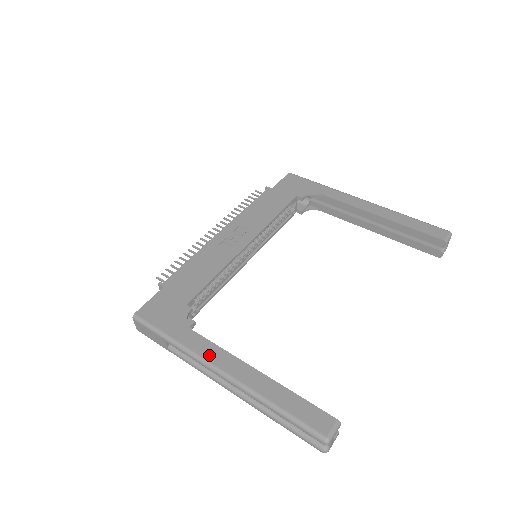
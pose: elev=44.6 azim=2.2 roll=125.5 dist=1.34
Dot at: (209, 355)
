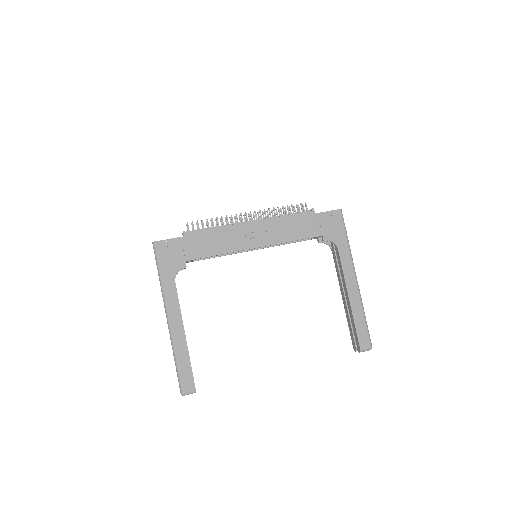
Dot at: (170, 305)
